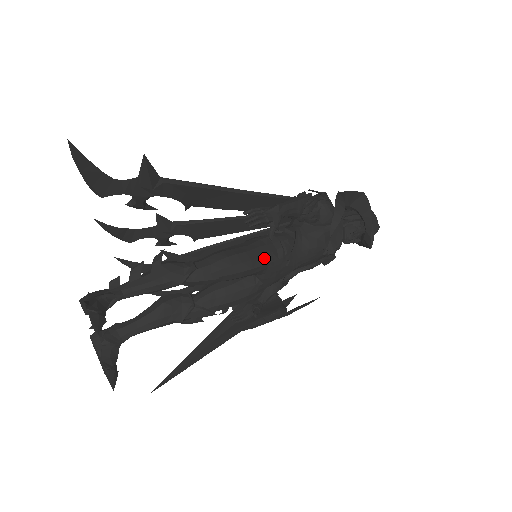
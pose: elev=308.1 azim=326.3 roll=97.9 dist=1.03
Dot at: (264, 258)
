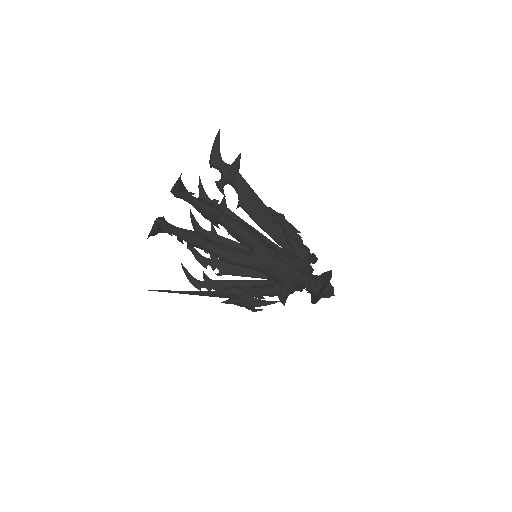
Dot at: (262, 240)
